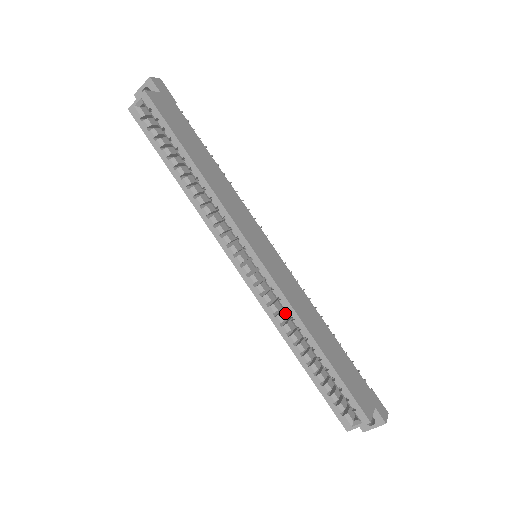
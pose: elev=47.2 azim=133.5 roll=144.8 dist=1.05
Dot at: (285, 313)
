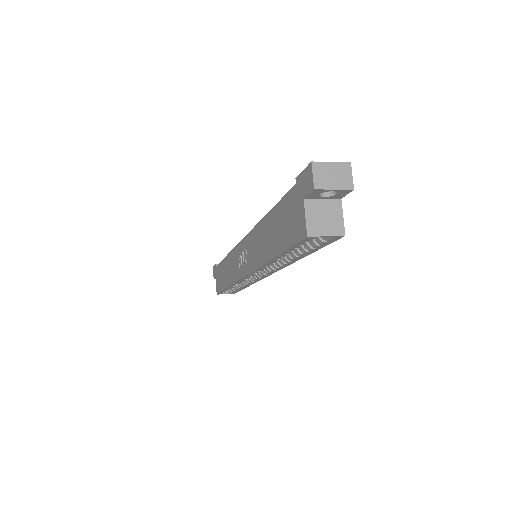
Dot at: occluded
